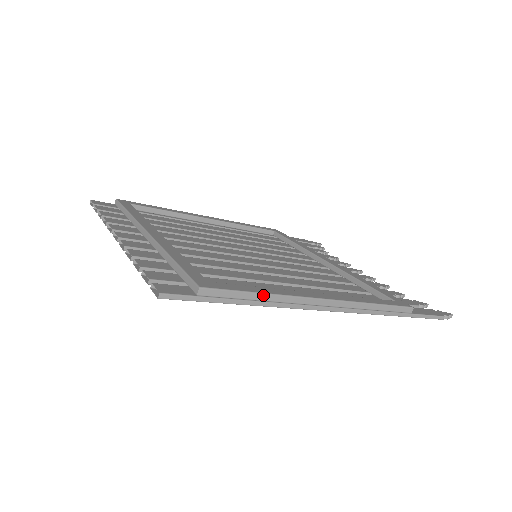
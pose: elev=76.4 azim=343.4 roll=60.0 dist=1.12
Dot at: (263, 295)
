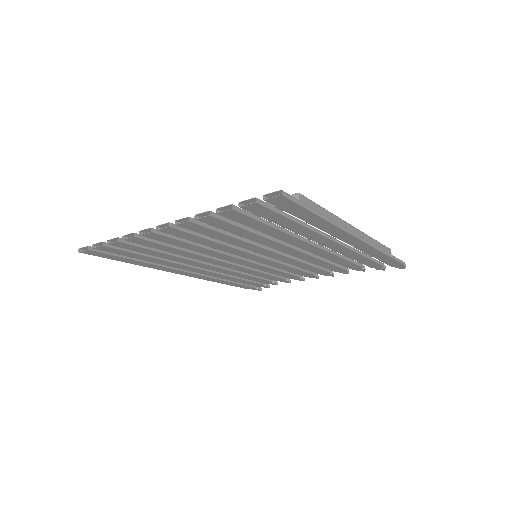
Dot at: (328, 212)
